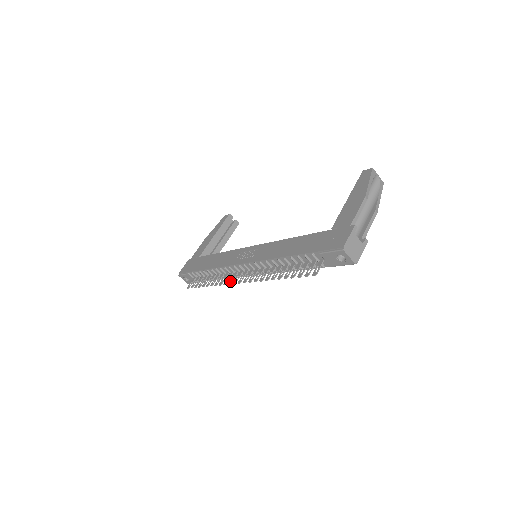
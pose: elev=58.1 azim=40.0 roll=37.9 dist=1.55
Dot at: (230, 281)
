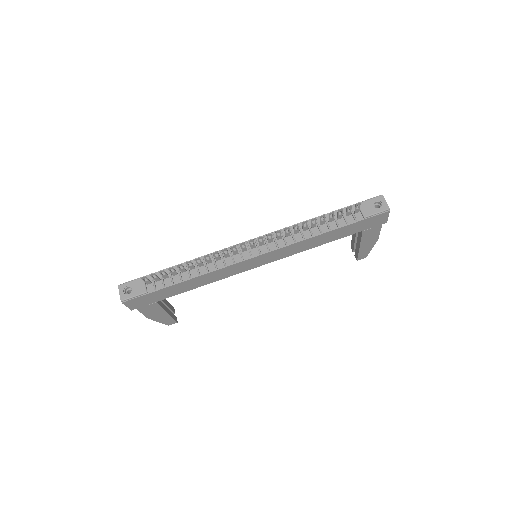
Dot at: (232, 248)
